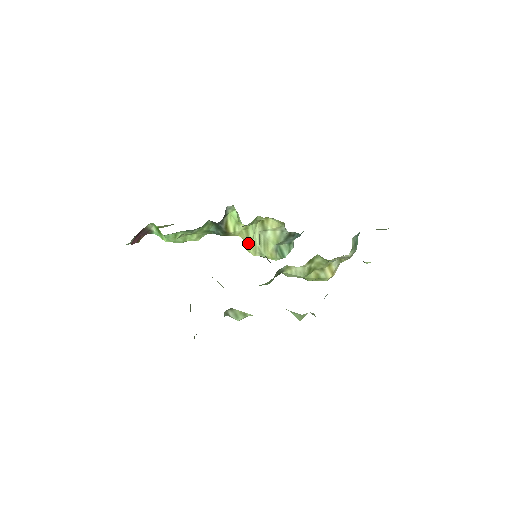
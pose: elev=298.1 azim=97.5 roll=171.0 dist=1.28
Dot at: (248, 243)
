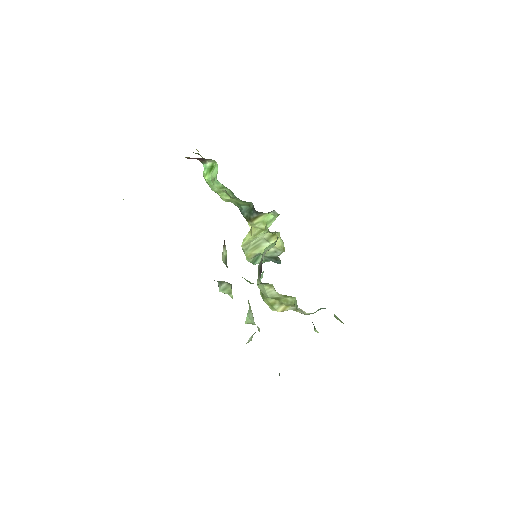
Dot at: (251, 237)
